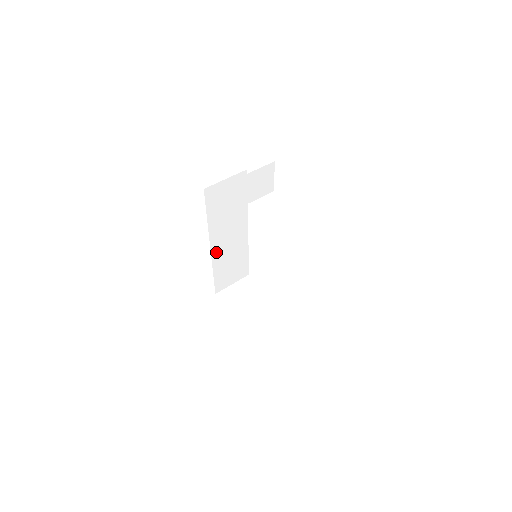
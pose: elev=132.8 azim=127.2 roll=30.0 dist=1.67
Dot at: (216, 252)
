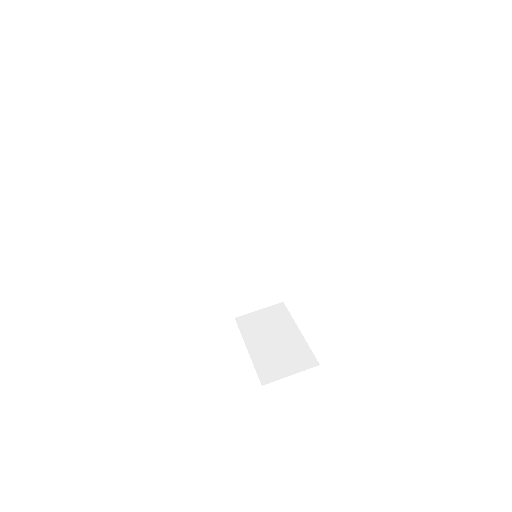
Dot at: (226, 258)
